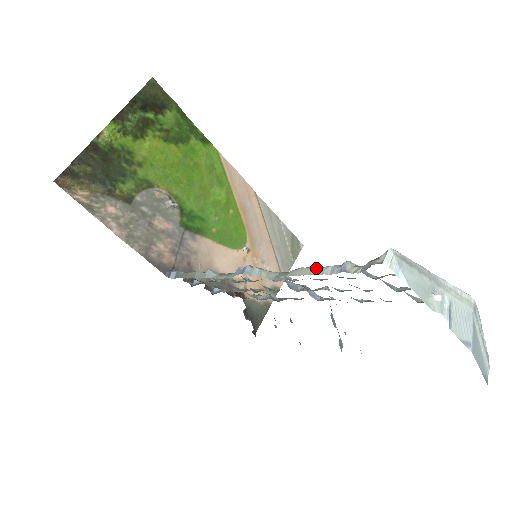
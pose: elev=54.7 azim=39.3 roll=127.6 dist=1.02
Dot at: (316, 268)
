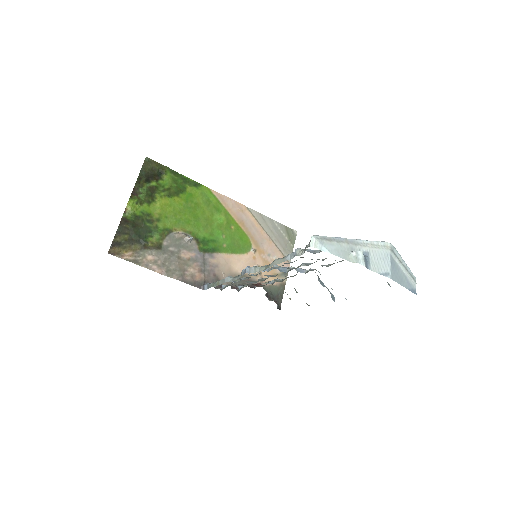
Dot at: (283, 258)
